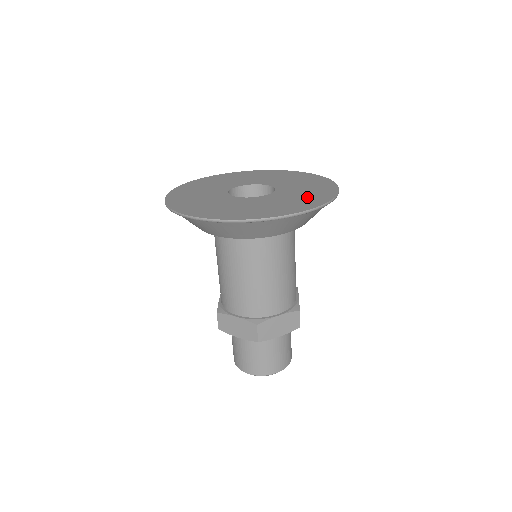
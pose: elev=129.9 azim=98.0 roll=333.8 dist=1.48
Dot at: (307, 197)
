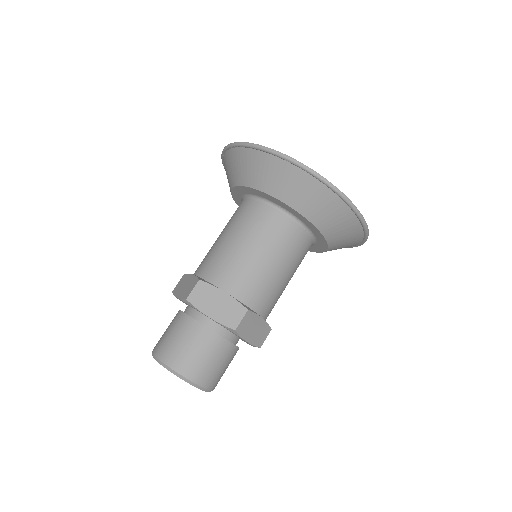
Dot at: occluded
